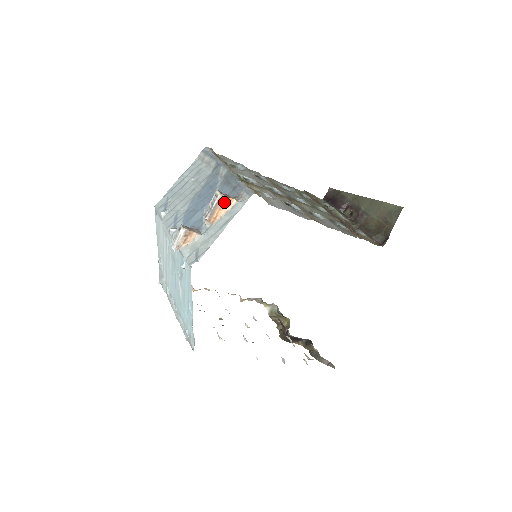
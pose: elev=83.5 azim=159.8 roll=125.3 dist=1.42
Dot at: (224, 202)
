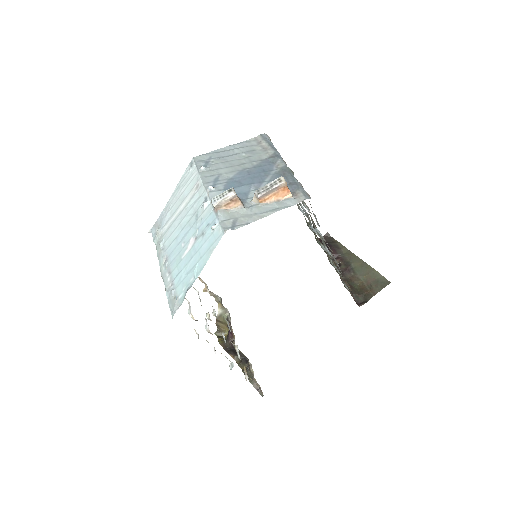
Dot at: (282, 190)
